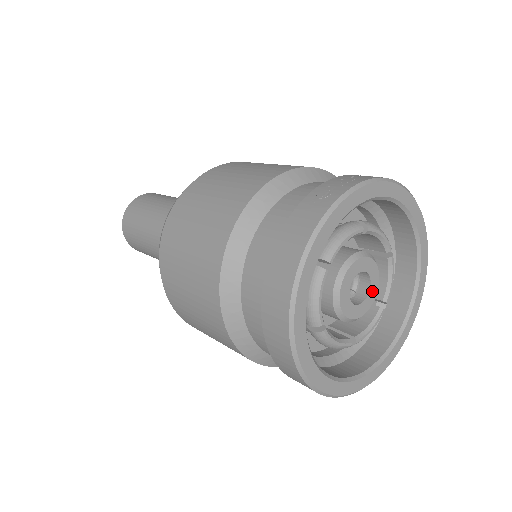
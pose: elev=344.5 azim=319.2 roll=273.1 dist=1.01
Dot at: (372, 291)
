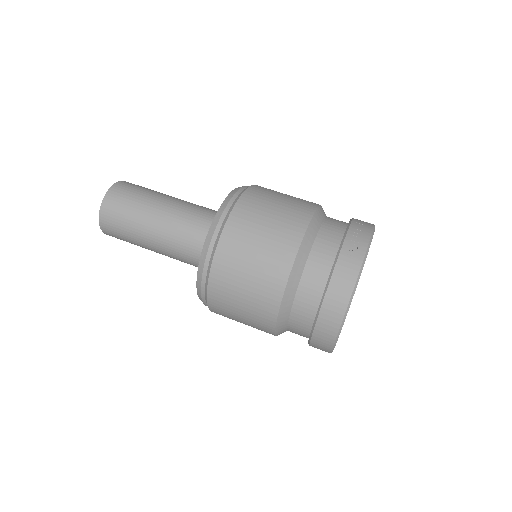
Dot at: occluded
